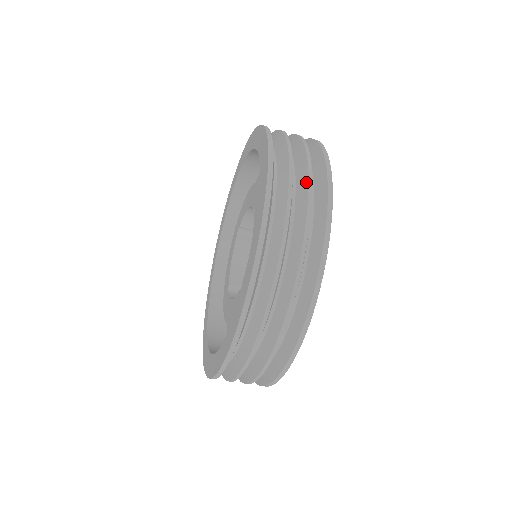
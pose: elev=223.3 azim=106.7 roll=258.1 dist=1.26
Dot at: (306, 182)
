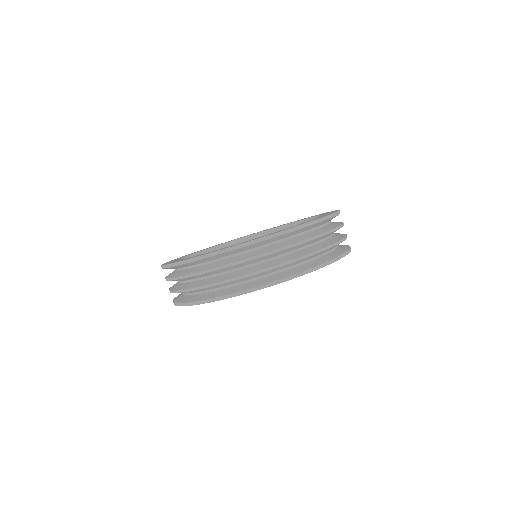
Dot at: occluded
